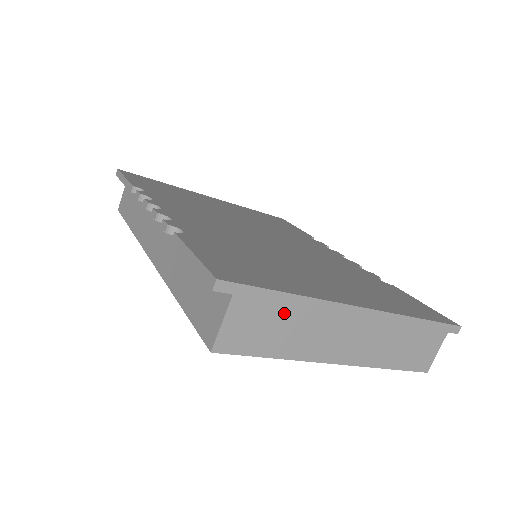
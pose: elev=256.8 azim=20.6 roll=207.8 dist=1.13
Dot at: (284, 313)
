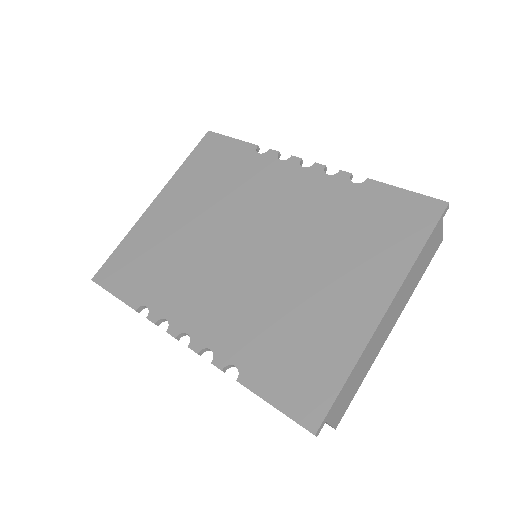
Dot at: (352, 380)
